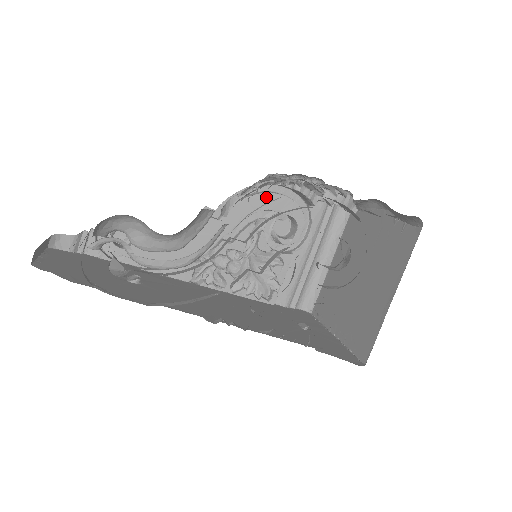
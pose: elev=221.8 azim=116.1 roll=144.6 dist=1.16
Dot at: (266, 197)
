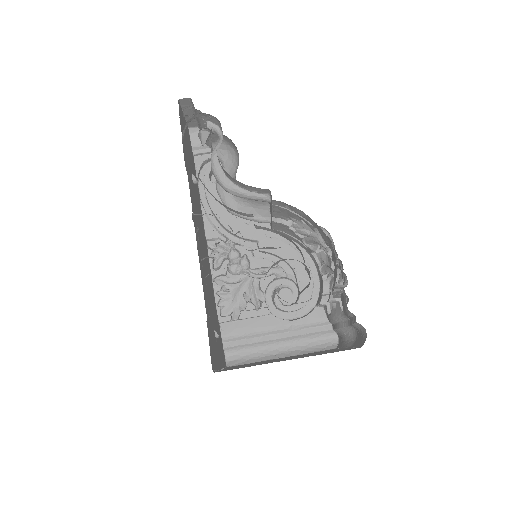
Dot at: occluded
